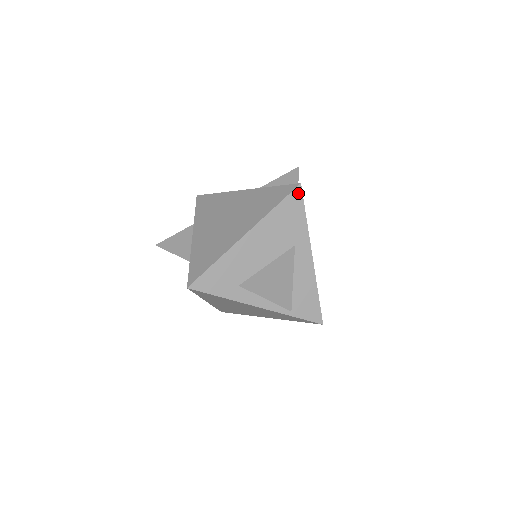
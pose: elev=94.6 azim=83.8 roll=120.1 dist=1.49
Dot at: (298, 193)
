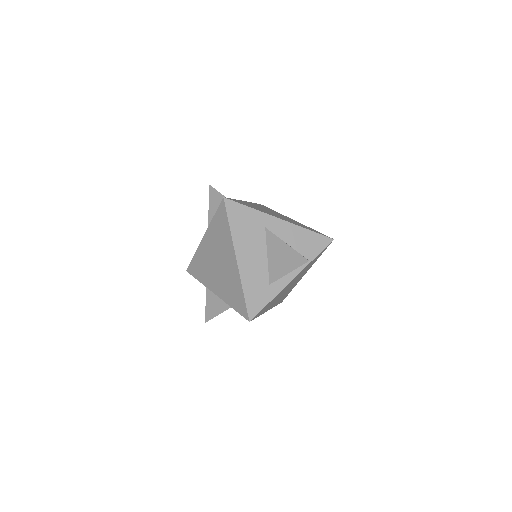
Dot at: (229, 203)
